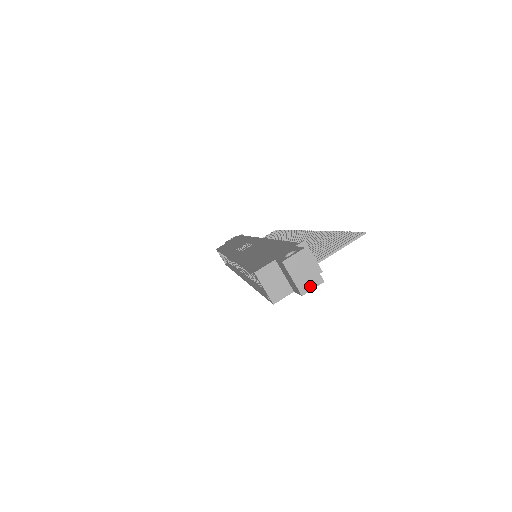
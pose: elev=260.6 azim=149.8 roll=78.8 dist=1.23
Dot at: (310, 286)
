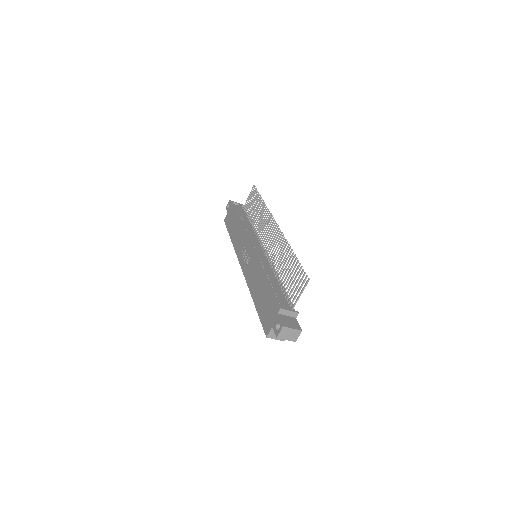
Dot at: (297, 337)
